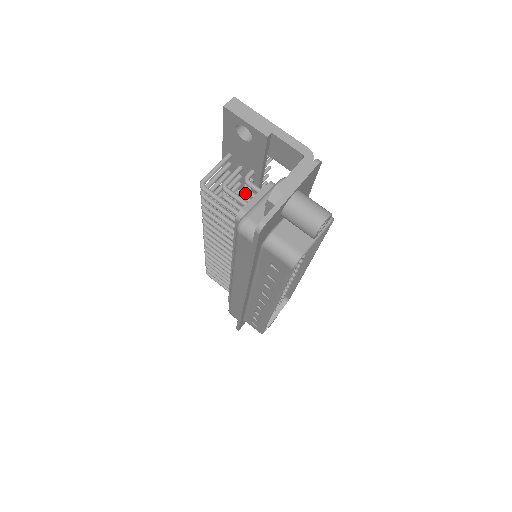
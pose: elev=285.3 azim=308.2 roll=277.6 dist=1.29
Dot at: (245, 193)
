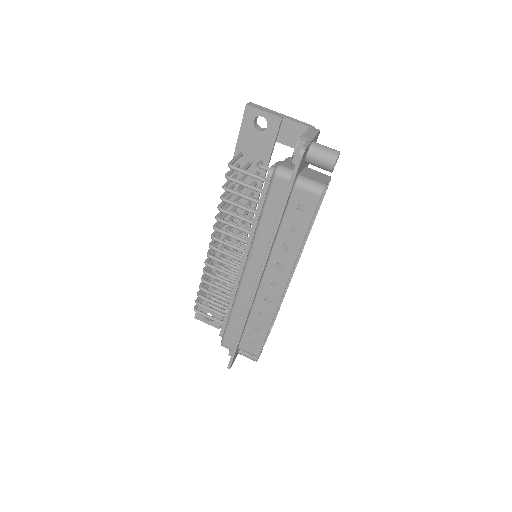
Dot at: (254, 184)
